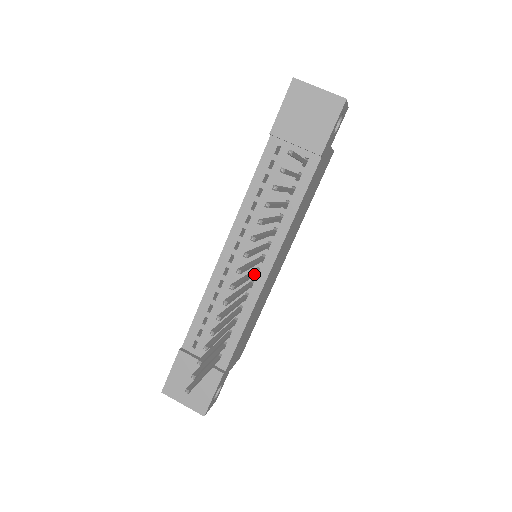
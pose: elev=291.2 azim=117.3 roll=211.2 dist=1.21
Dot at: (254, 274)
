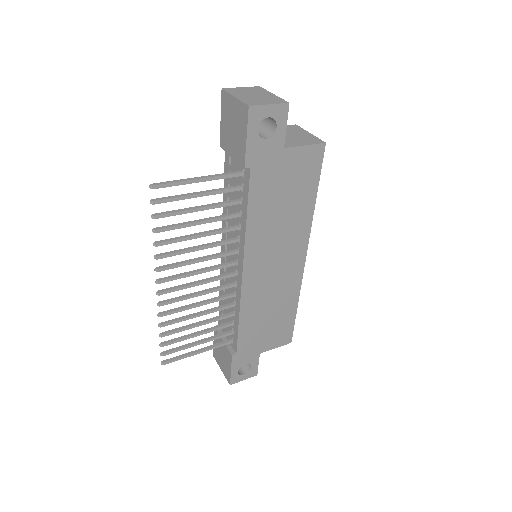
Dot at: (222, 277)
